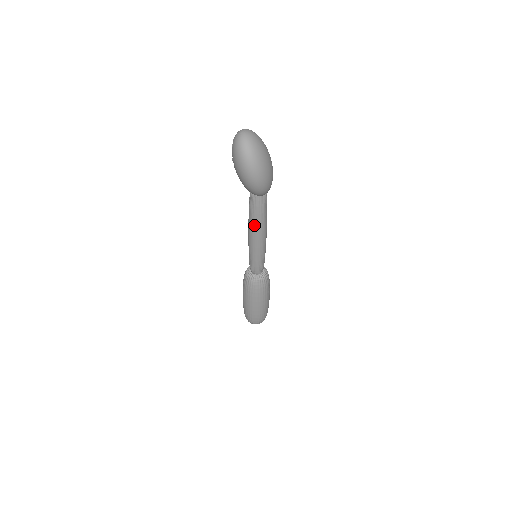
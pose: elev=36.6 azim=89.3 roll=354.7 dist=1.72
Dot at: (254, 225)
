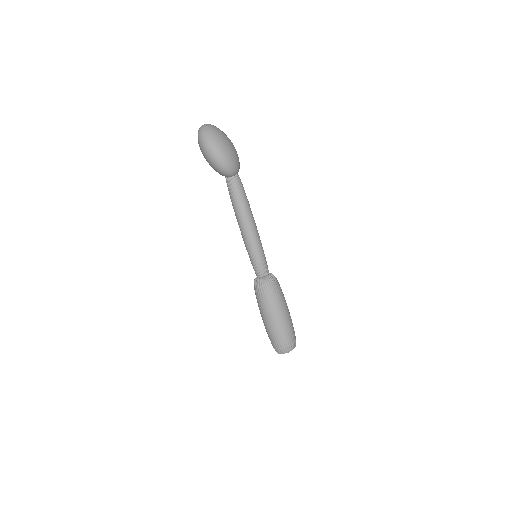
Dot at: (237, 212)
